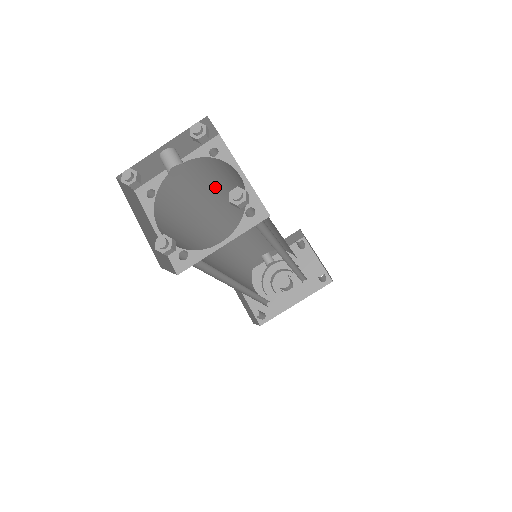
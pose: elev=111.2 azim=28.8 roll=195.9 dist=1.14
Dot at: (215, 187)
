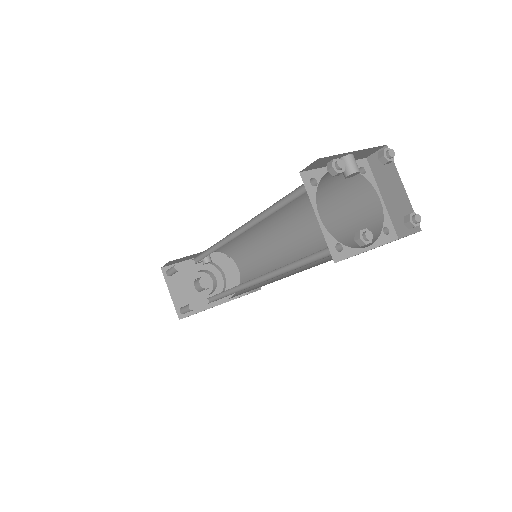
Dot at: occluded
